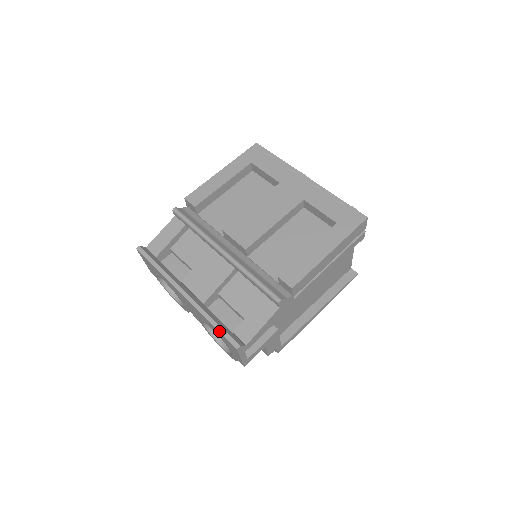
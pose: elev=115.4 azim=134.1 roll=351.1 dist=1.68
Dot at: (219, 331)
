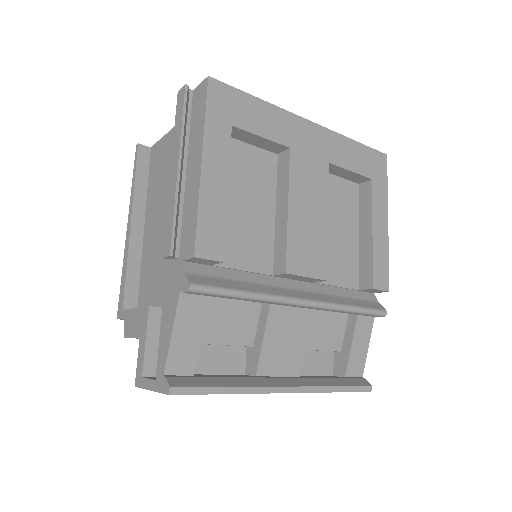
Dot at: occluded
